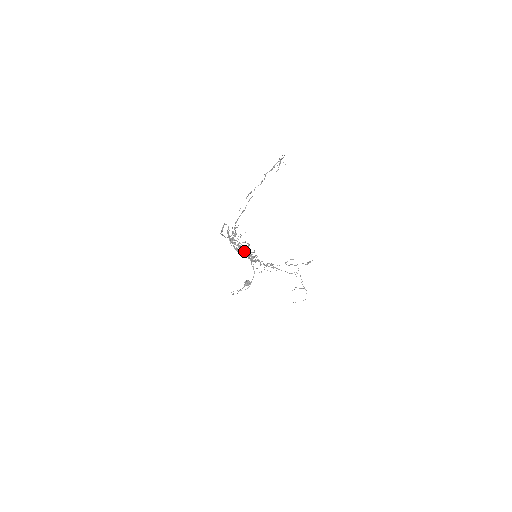
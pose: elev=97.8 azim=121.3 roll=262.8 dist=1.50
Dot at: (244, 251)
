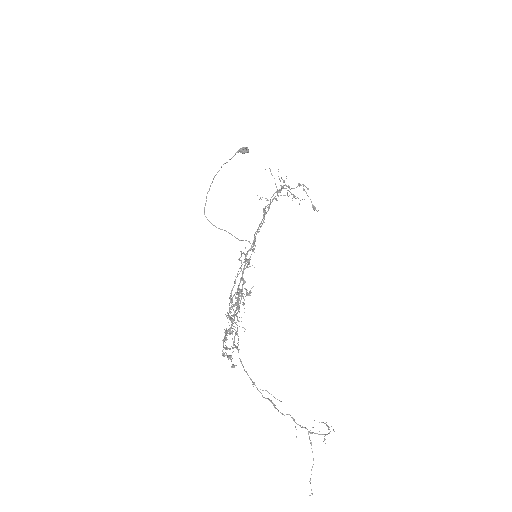
Dot at: (233, 316)
